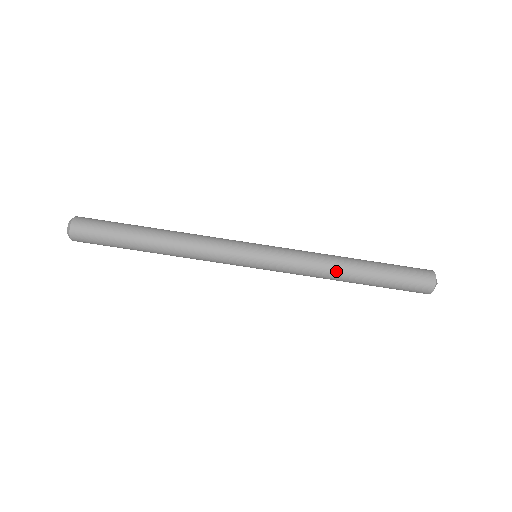
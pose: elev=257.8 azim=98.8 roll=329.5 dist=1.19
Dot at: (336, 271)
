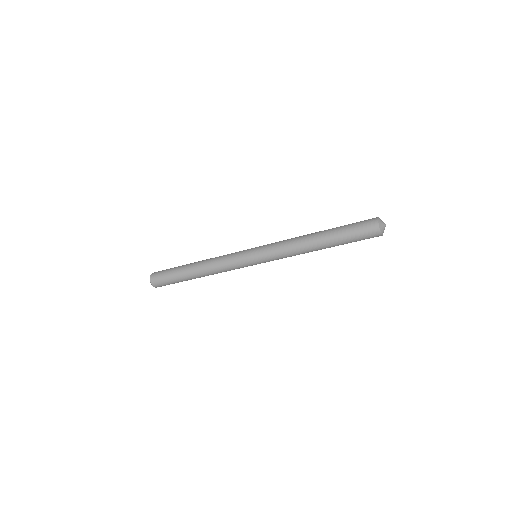
Dot at: (308, 251)
